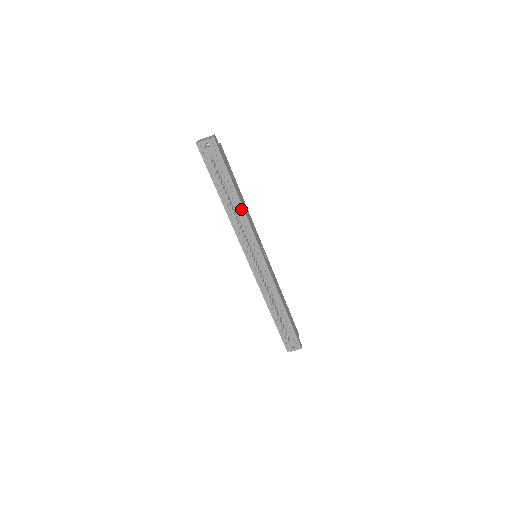
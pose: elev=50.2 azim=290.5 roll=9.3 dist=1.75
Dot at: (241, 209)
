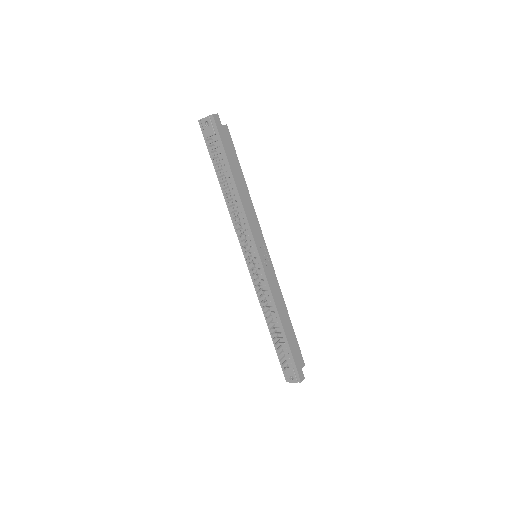
Dot at: (238, 197)
